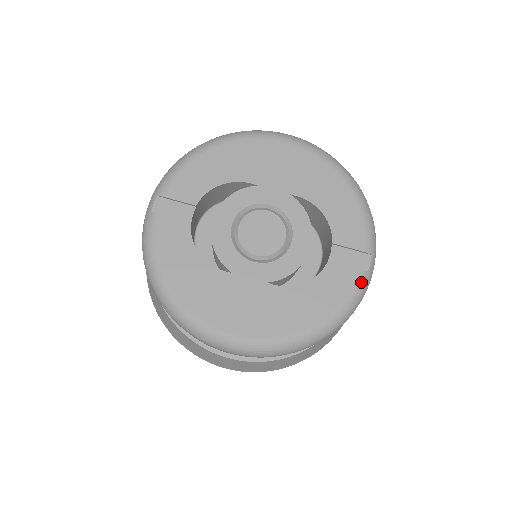
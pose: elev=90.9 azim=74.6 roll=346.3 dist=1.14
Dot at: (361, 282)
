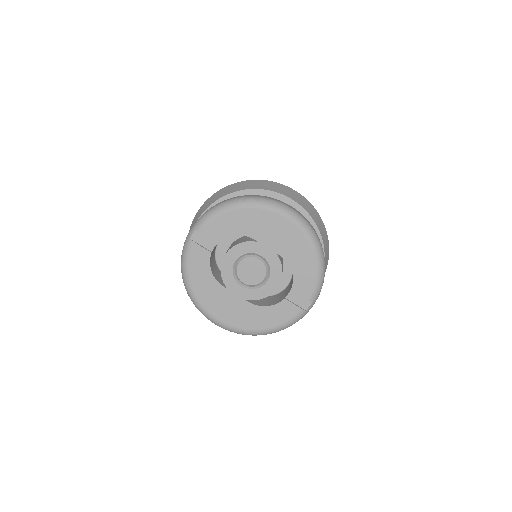
Dot at: (299, 315)
